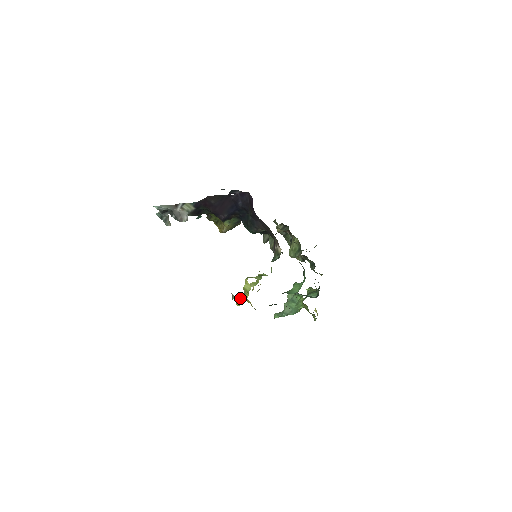
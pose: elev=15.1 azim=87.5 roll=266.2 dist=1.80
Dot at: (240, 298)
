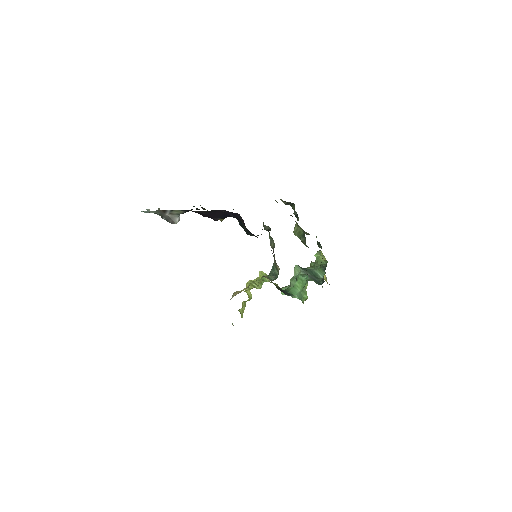
Dot at: (241, 310)
